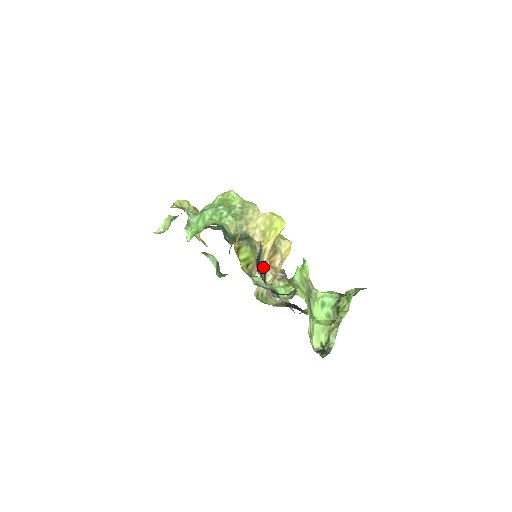
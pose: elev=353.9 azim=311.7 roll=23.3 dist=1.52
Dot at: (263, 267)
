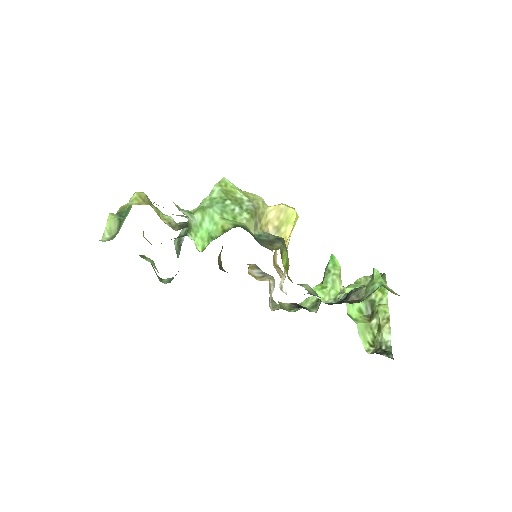
Dot at: occluded
